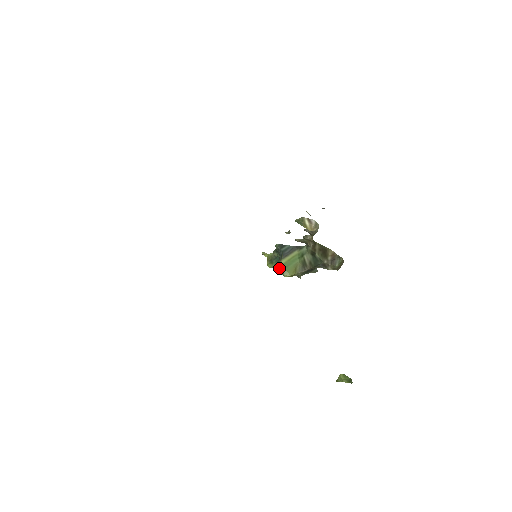
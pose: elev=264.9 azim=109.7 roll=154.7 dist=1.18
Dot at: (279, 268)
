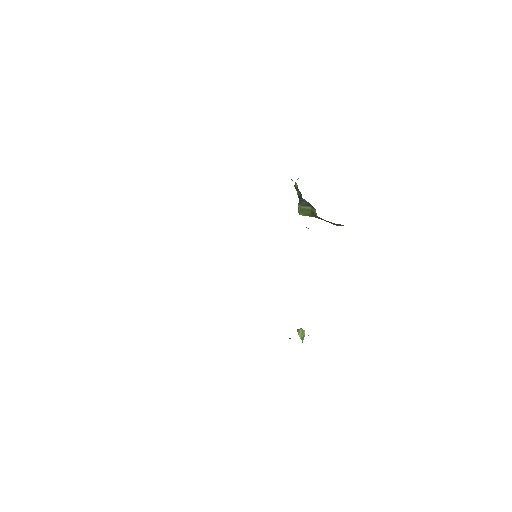
Dot at: occluded
